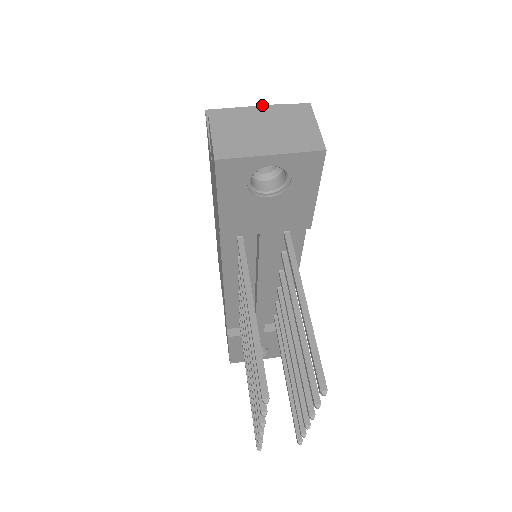
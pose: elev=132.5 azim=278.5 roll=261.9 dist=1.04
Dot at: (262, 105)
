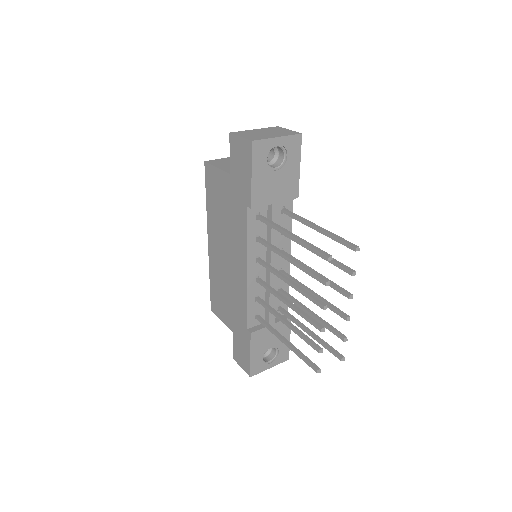
Dot at: occluded
